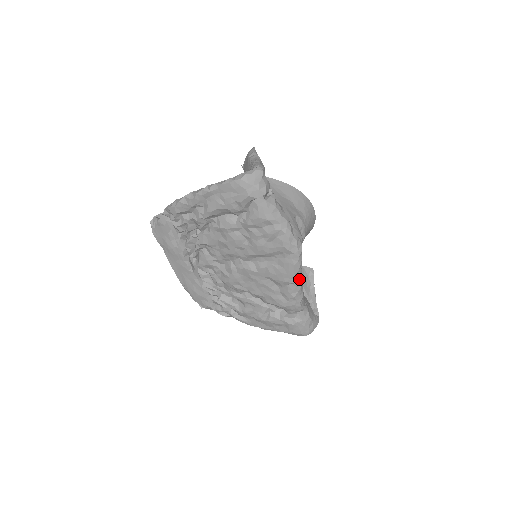
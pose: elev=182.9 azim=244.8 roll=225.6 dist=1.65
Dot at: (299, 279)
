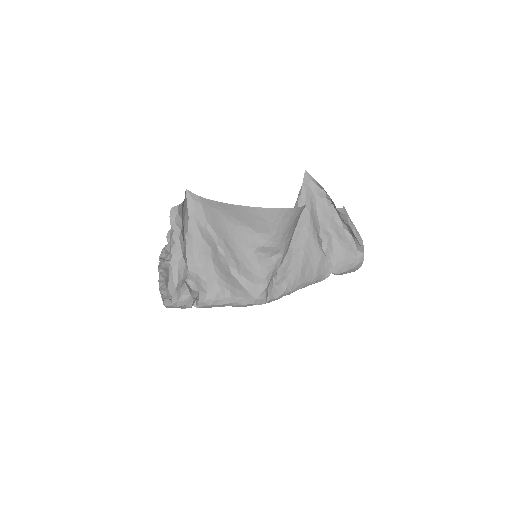
Dot at: (291, 292)
